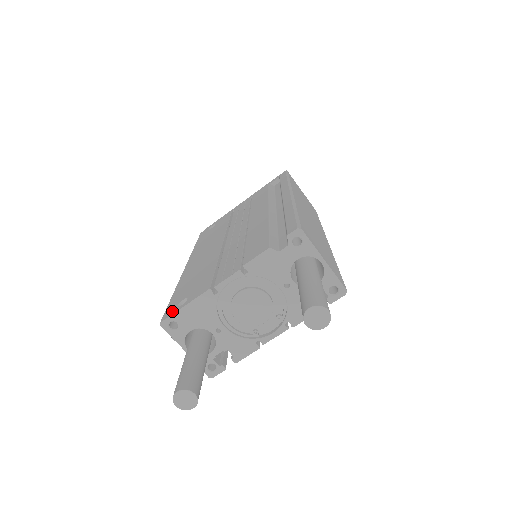
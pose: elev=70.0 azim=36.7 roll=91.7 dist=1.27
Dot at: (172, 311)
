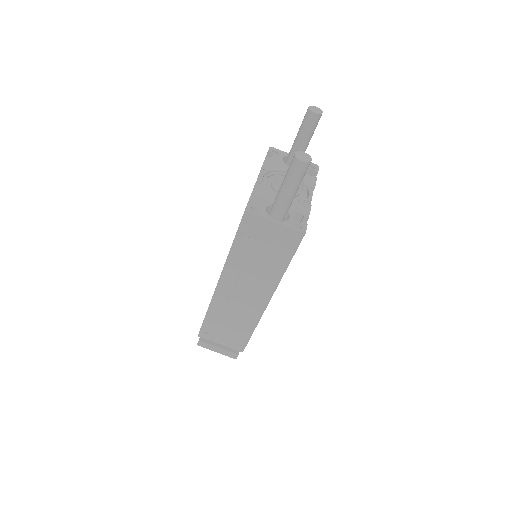
Dot at: occluded
